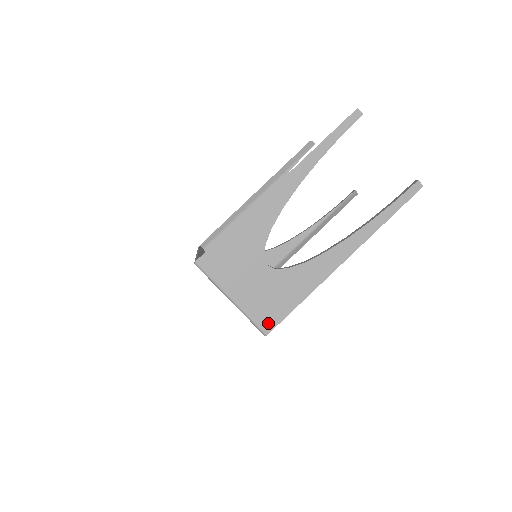
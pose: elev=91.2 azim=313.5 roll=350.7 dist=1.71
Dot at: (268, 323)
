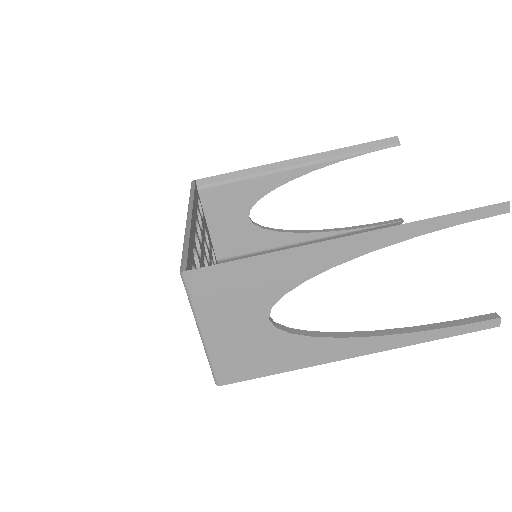
Dot at: (228, 375)
